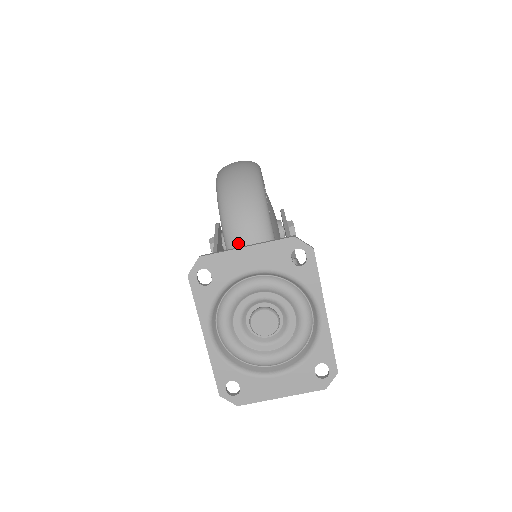
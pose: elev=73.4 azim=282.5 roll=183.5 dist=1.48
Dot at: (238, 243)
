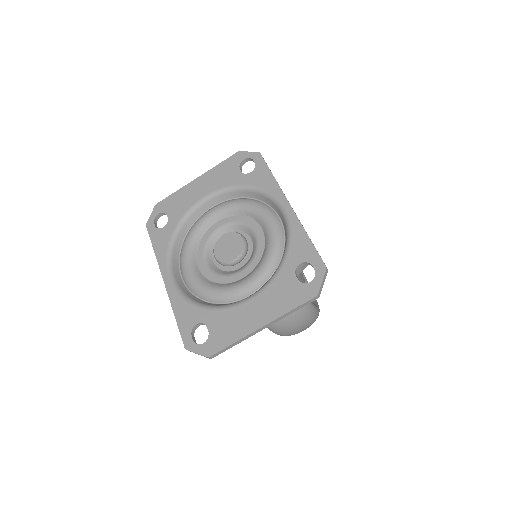
Dot at: occluded
